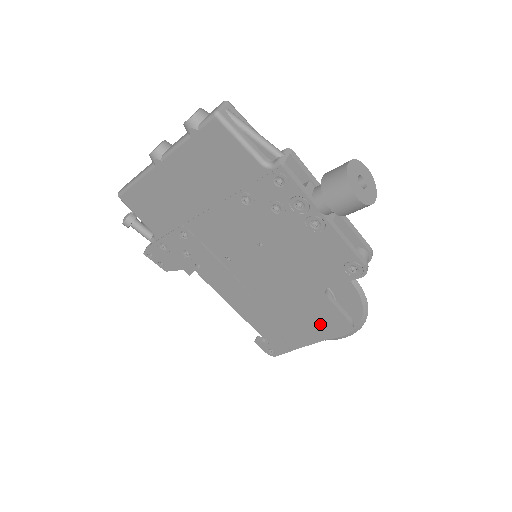
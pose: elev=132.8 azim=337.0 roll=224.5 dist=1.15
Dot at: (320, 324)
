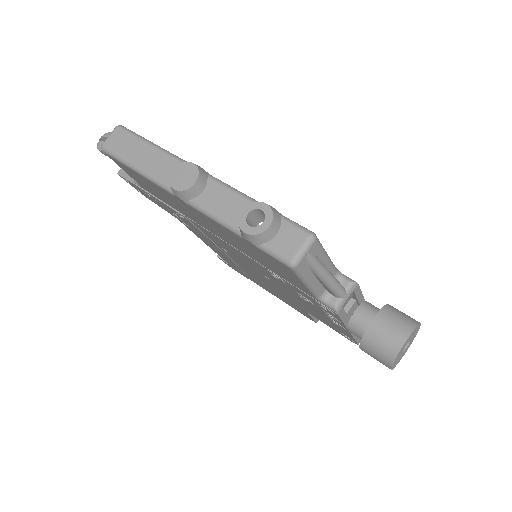
Dot at: (288, 303)
